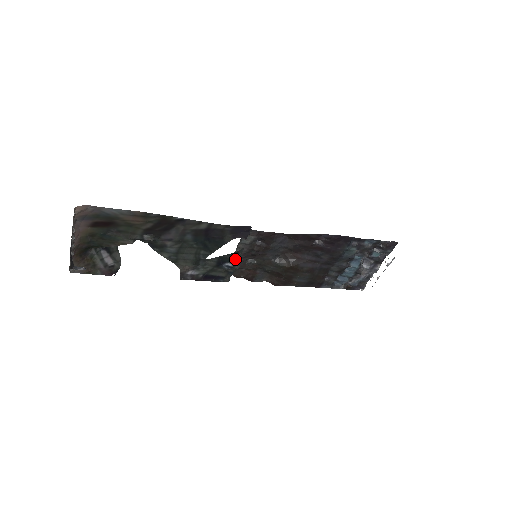
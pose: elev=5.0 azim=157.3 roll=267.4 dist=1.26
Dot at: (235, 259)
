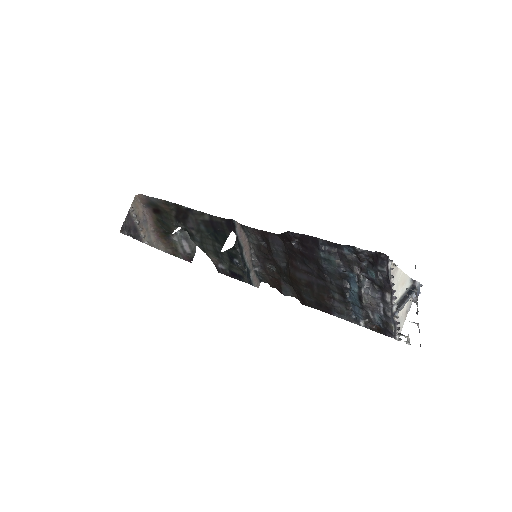
Dot at: (238, 255)
